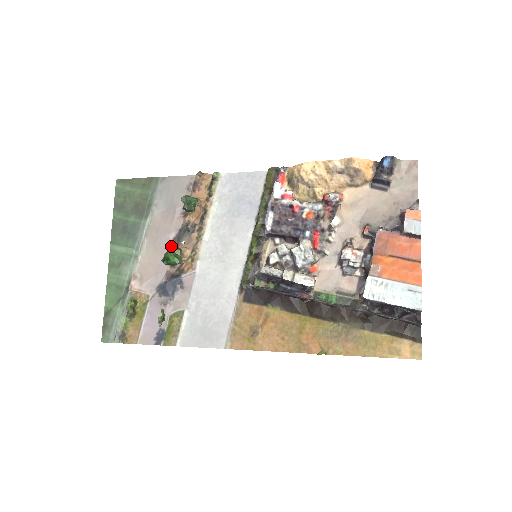
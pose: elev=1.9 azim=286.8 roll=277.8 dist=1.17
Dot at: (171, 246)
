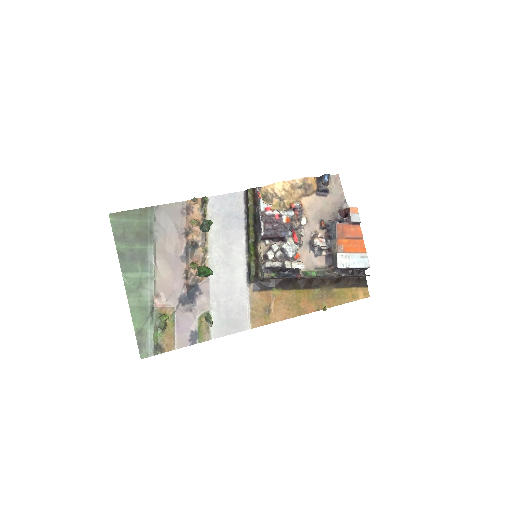
Dot at: (181, 263)
